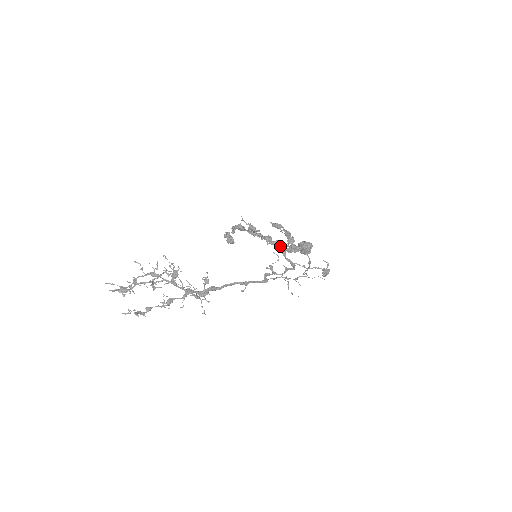
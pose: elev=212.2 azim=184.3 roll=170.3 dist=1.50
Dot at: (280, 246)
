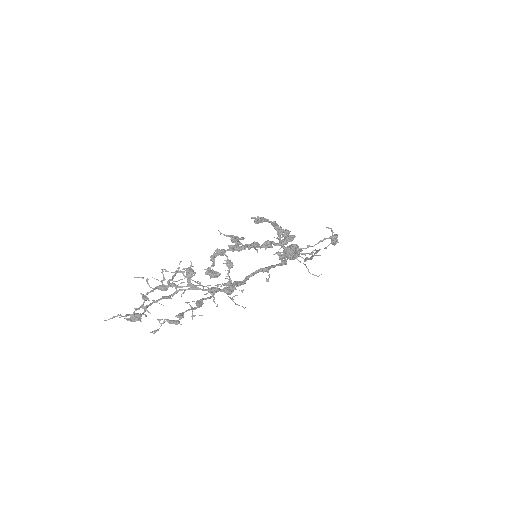
Dot at: (273, 241)
